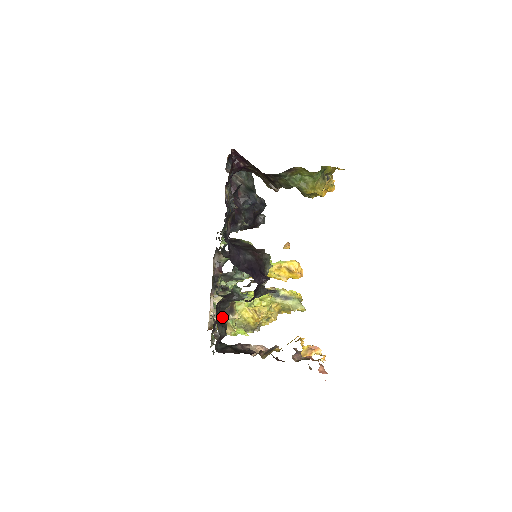
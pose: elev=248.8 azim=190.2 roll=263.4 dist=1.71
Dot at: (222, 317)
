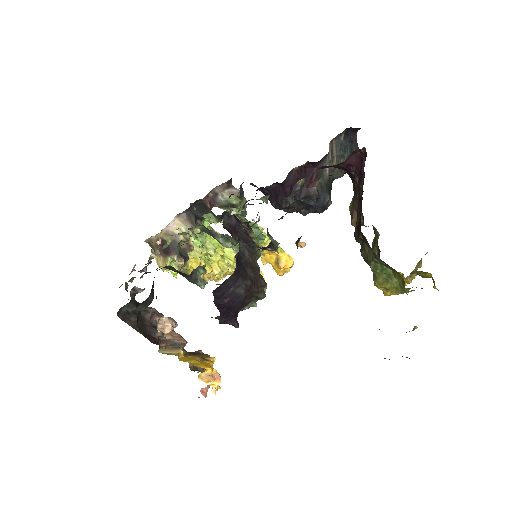
Dot at: (166, 248)
